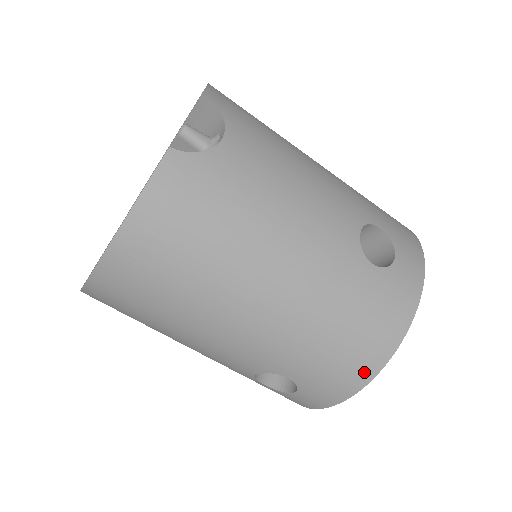
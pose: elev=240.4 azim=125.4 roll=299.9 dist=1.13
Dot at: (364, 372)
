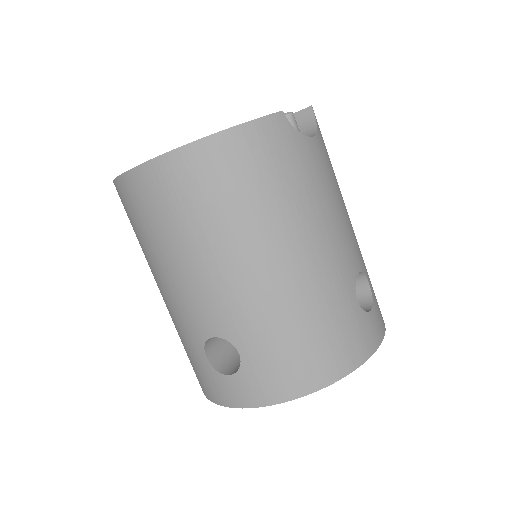
Dot at: (305, 383)
